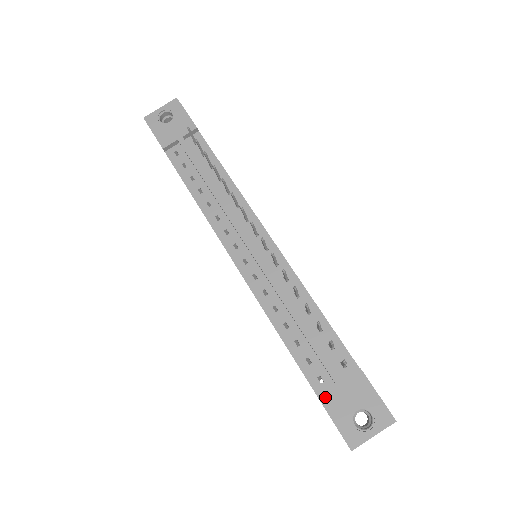
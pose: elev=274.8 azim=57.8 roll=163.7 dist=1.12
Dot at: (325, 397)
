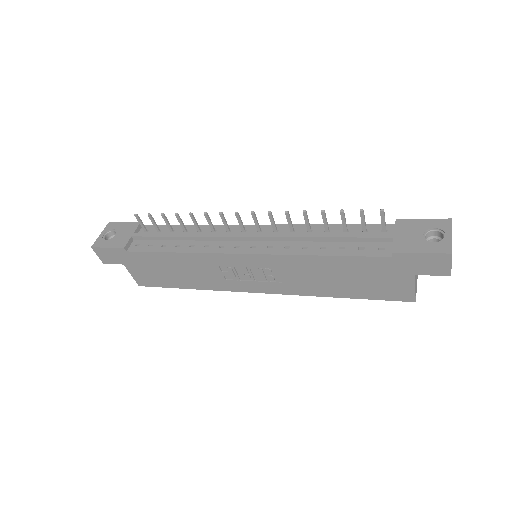
Dot at: (397, 248)
